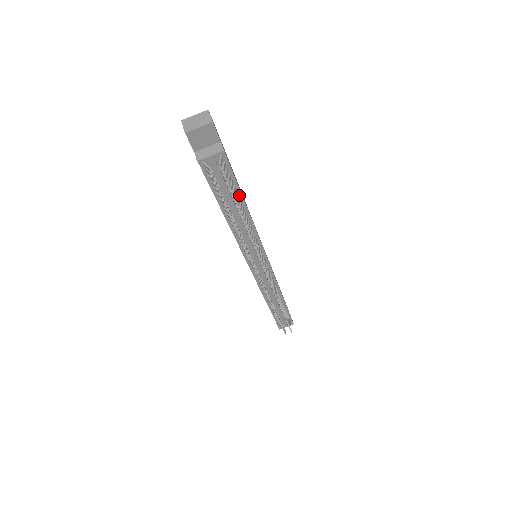
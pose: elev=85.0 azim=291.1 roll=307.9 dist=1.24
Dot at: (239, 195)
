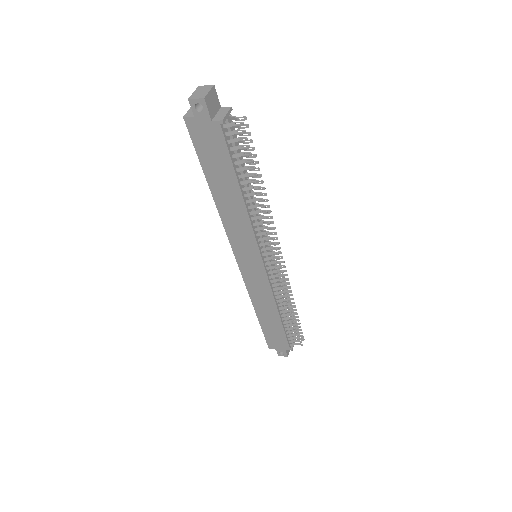
Dot at: (243, 164)
